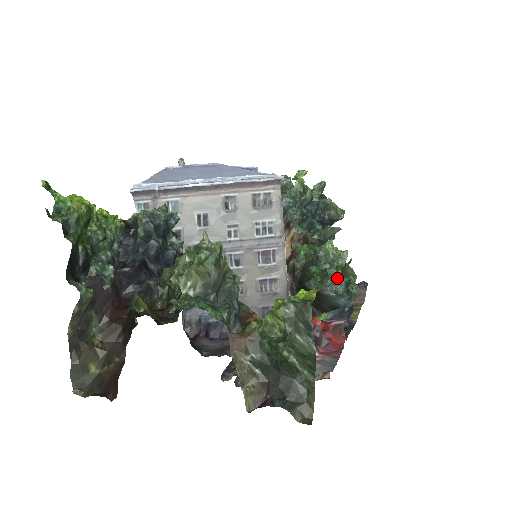
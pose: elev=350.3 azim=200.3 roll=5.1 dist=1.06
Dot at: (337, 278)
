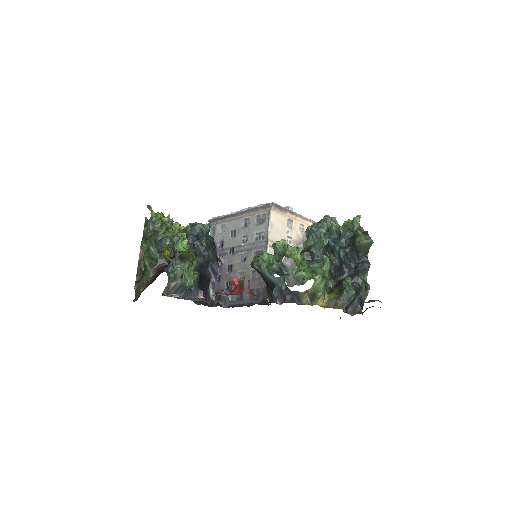
Dot at: (273, 261)
